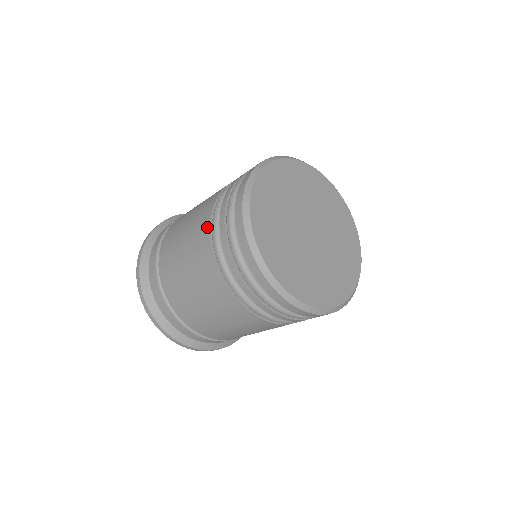
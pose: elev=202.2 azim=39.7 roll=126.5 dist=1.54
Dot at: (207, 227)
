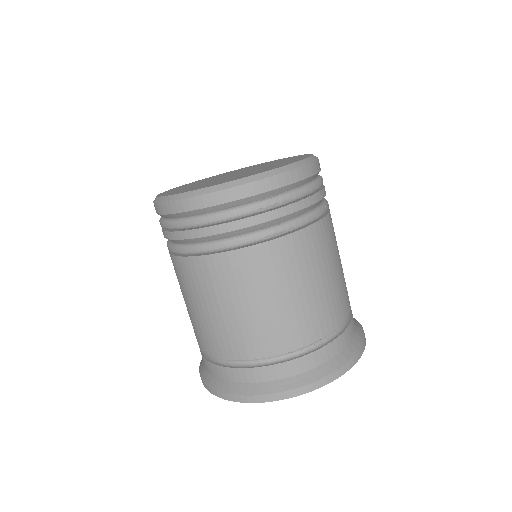
Dot at: (171, 258)
